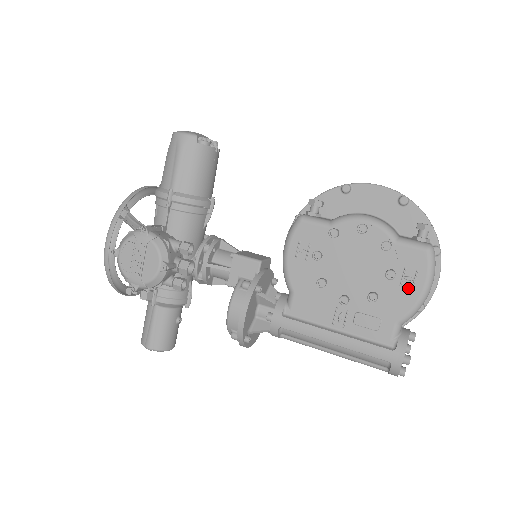
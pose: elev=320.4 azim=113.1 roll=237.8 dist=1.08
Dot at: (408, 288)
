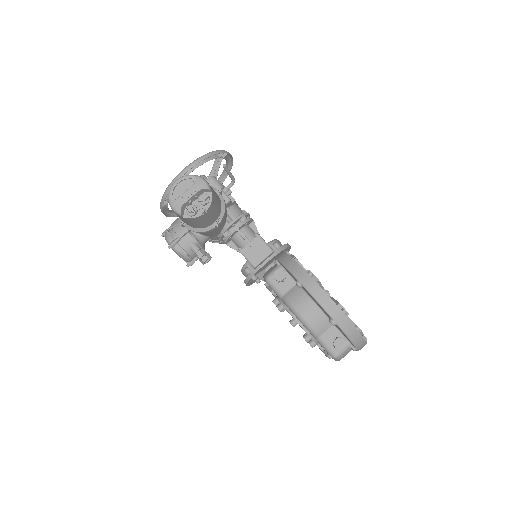
Dot at: occluded
